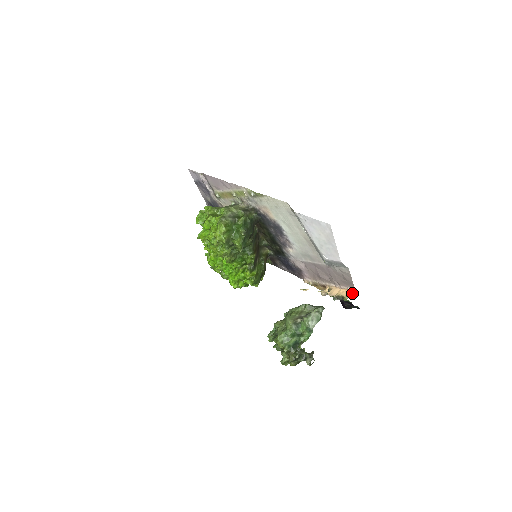
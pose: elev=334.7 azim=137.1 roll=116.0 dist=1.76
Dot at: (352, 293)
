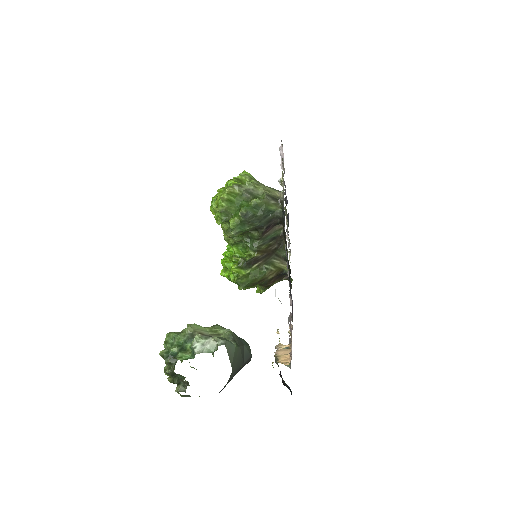
Dot at: (285, 364)
